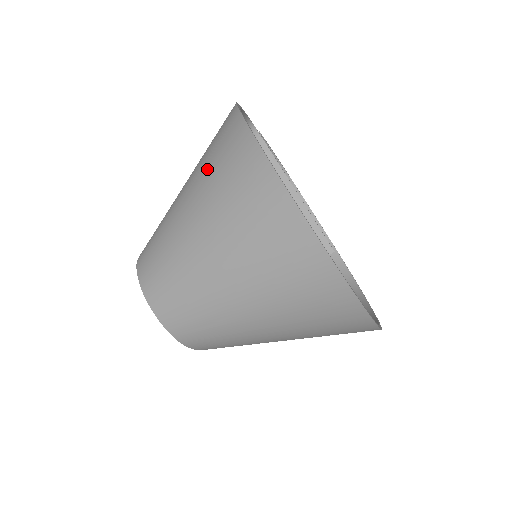
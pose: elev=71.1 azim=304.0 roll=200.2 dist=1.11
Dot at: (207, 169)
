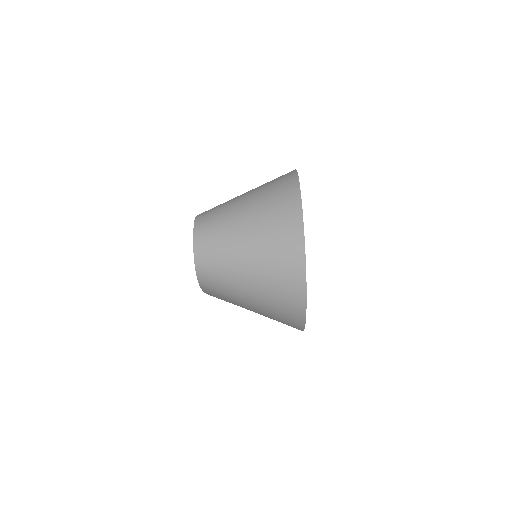
Dot at: (266, 189)
